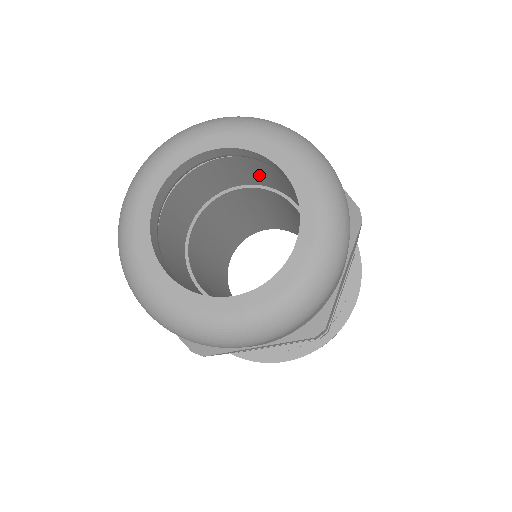
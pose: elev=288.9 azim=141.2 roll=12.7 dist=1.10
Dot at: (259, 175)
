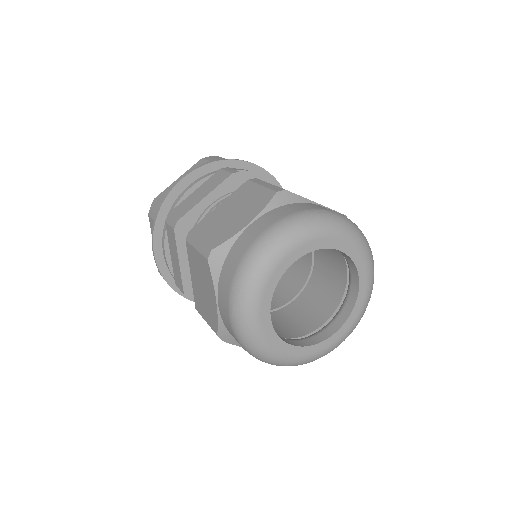
Dot at: occluded
